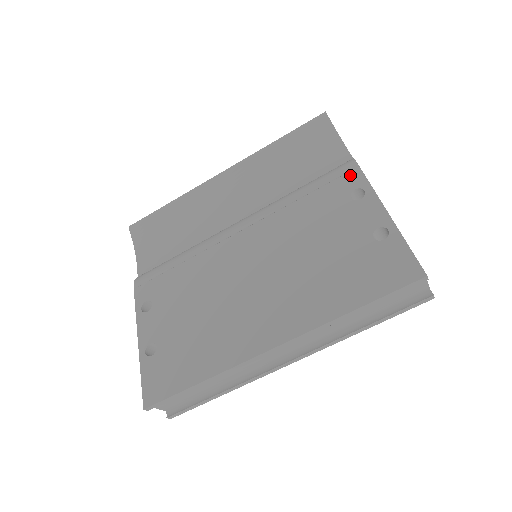
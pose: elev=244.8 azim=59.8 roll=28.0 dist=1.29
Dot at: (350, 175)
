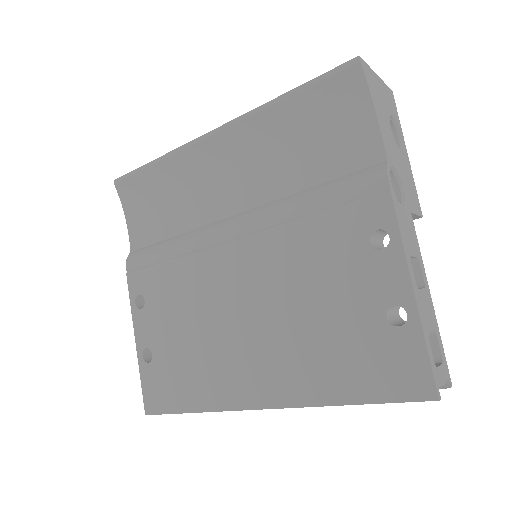
Dot at: (375, 201)
